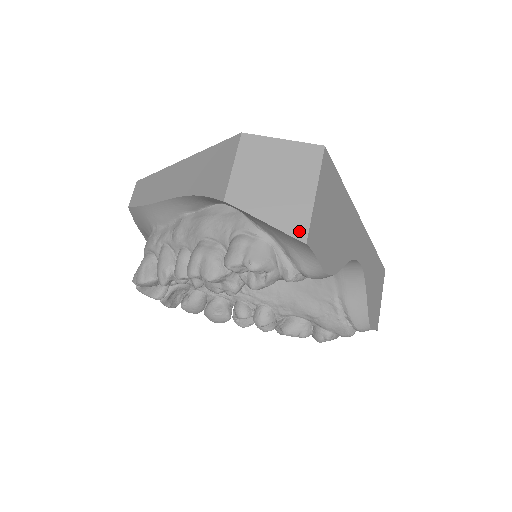
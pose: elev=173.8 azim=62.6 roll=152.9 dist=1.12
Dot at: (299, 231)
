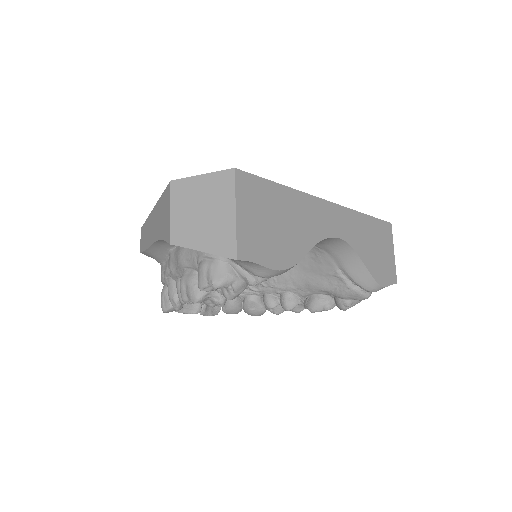
Dot at: (229, 251)
